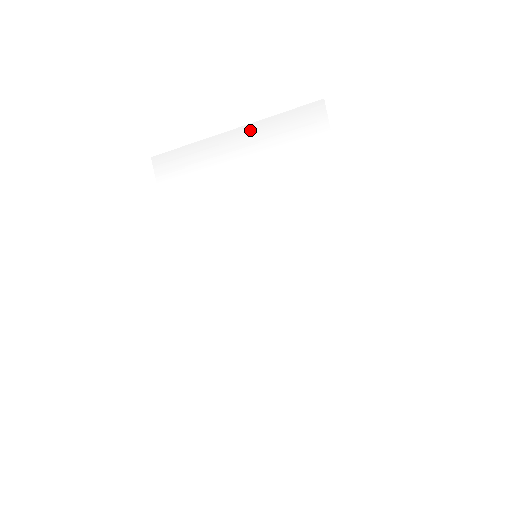
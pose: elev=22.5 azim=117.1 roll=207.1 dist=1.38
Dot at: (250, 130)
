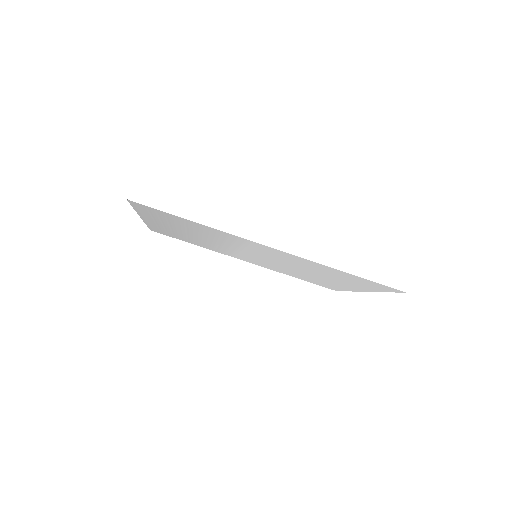
Dot at: (144, 217)
